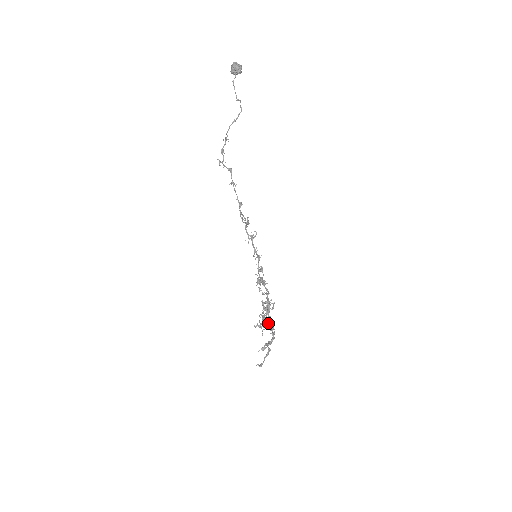
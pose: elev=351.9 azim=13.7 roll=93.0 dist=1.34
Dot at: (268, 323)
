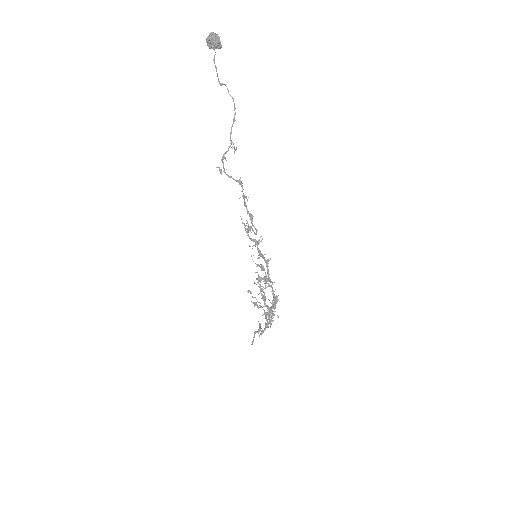
Dot at: (273, 315)
